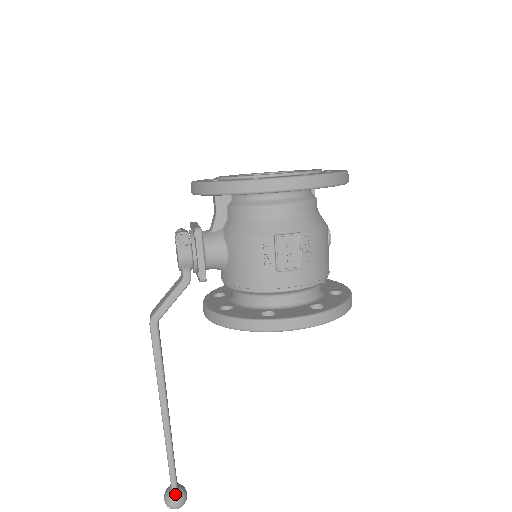
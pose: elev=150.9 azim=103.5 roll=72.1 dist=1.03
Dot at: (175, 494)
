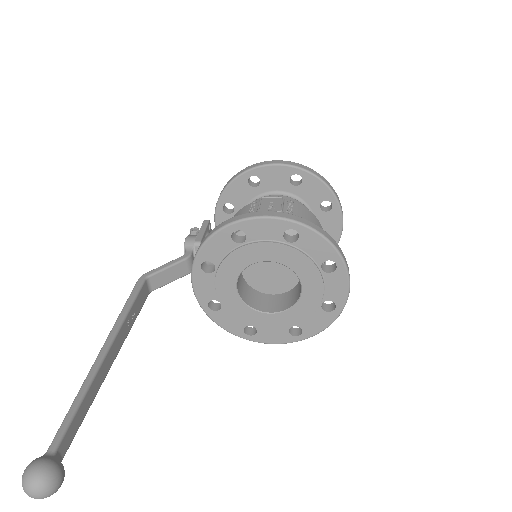
Dot at: (47, 455)
